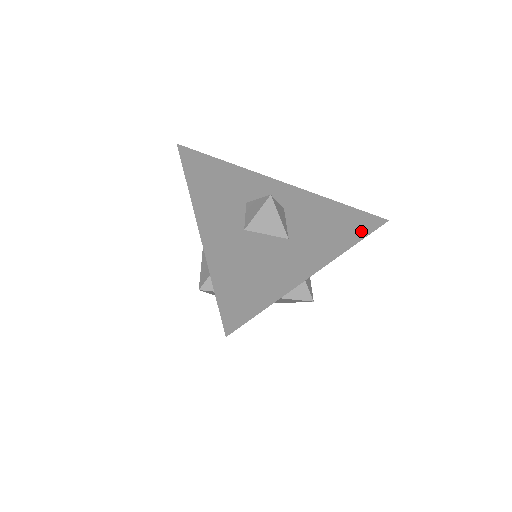
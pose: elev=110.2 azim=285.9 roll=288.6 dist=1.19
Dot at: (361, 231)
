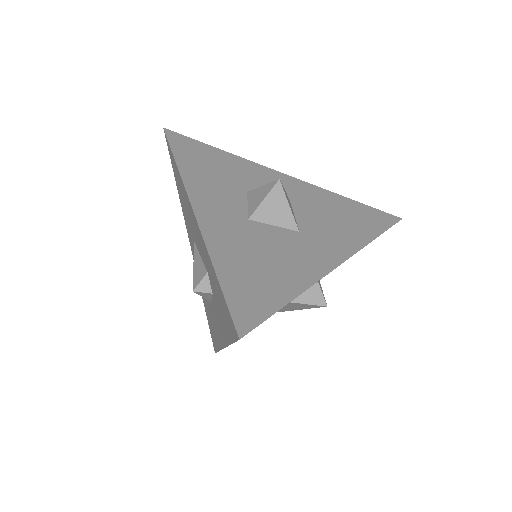
Dot at: (376, 228)
